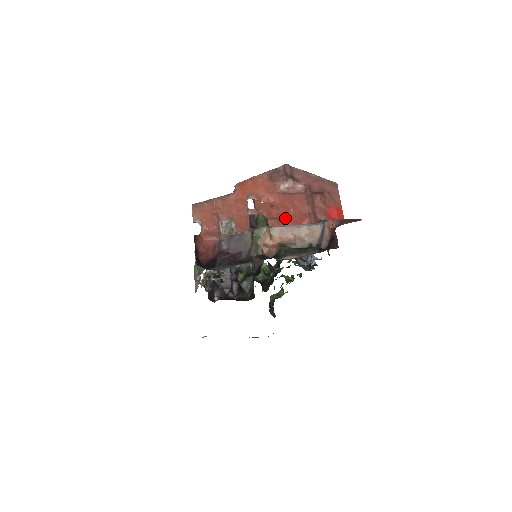
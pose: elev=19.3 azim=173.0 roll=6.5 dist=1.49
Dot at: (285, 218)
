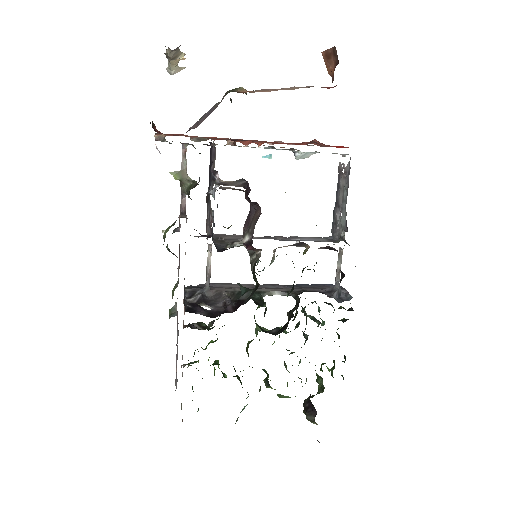
Dot at: (276, 143)
